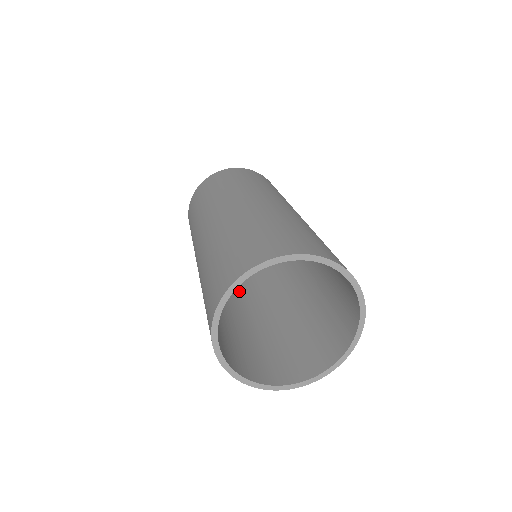
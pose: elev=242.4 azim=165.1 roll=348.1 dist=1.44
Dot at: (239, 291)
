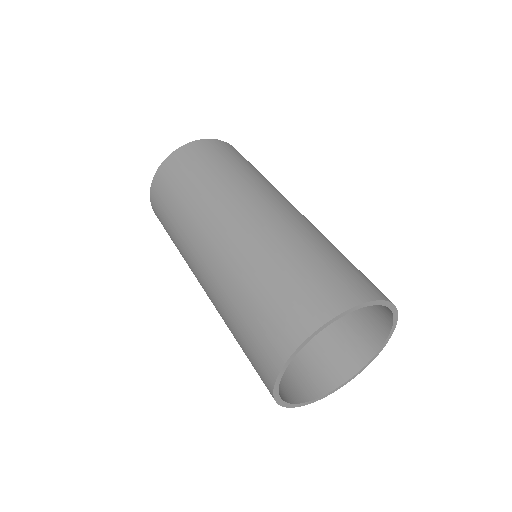
Dot at: occluded
